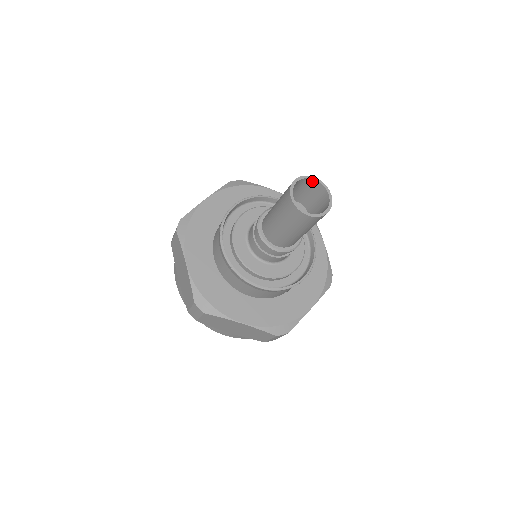
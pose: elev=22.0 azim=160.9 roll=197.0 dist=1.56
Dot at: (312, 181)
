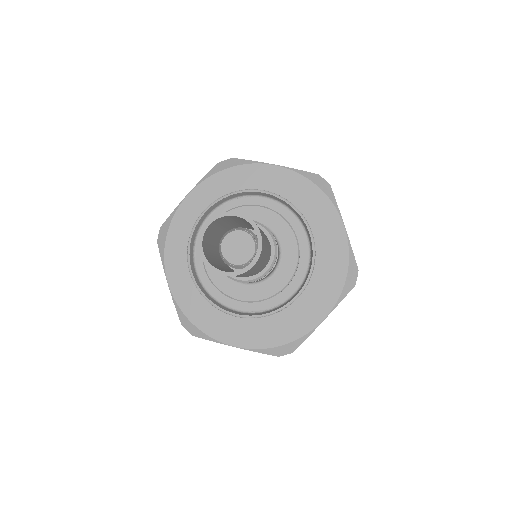
Dot at: (257, 234)
